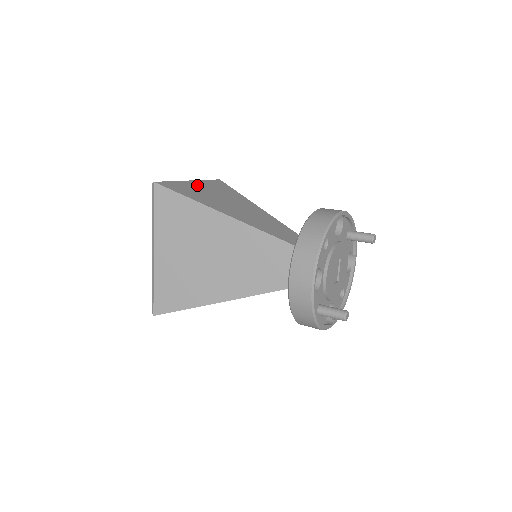
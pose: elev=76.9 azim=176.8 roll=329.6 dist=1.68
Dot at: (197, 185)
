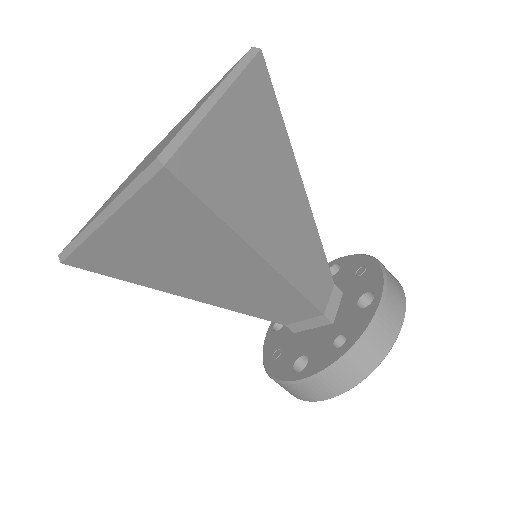
Dot at: (231, 123)
